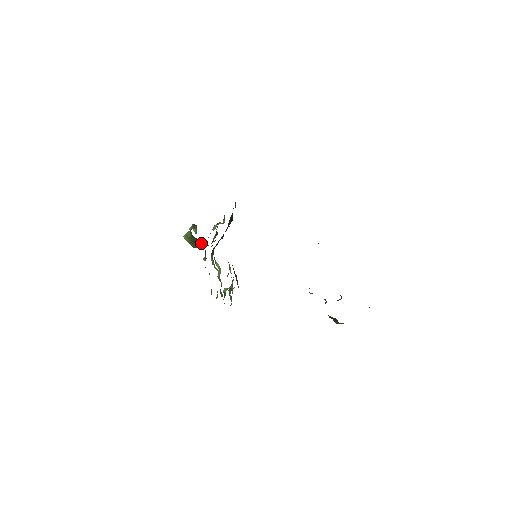
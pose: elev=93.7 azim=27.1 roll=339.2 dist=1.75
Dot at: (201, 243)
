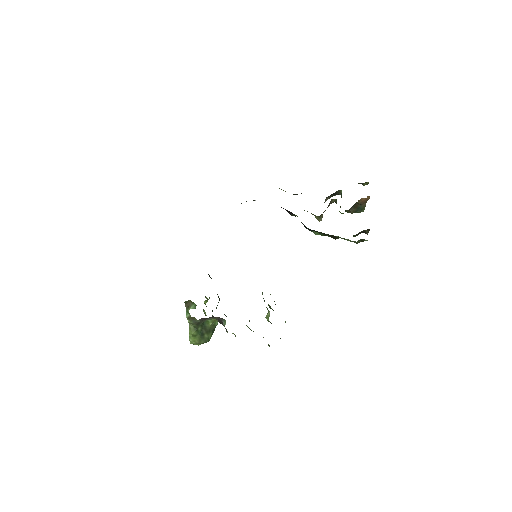
Dot at: (208, 328)
